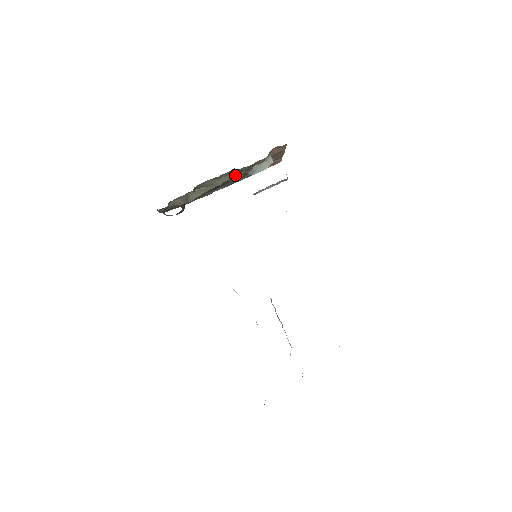
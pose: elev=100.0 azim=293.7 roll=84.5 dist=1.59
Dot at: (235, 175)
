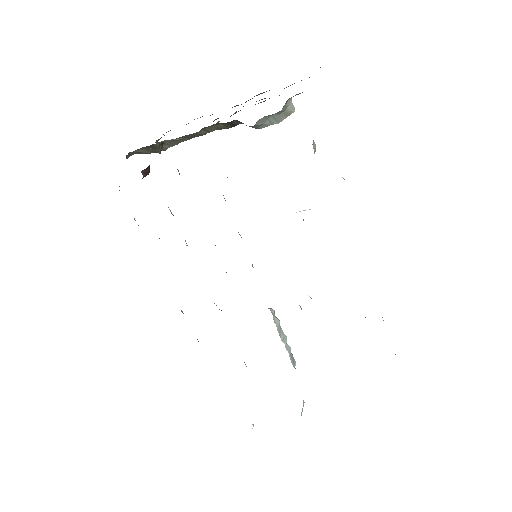
Dot at: (228, 125)
